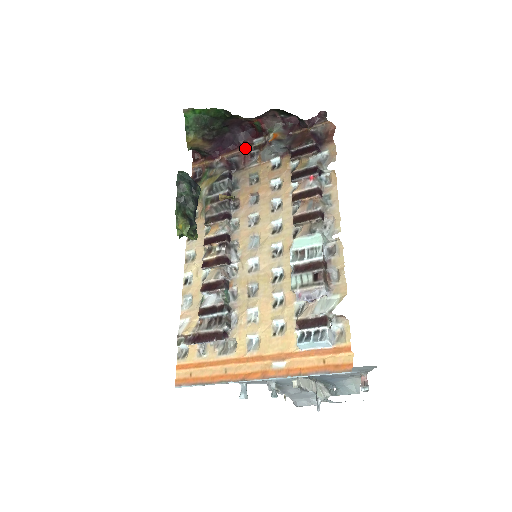
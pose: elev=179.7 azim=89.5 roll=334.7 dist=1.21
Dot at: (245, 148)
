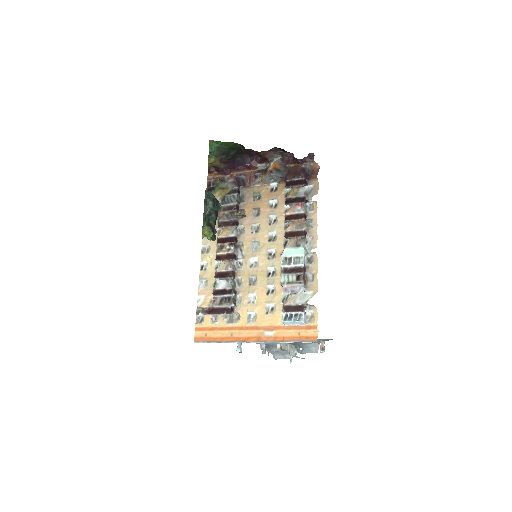
Dot at: (251, 170)
